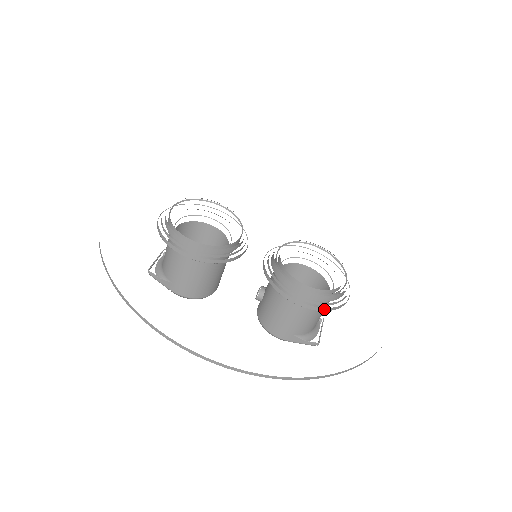
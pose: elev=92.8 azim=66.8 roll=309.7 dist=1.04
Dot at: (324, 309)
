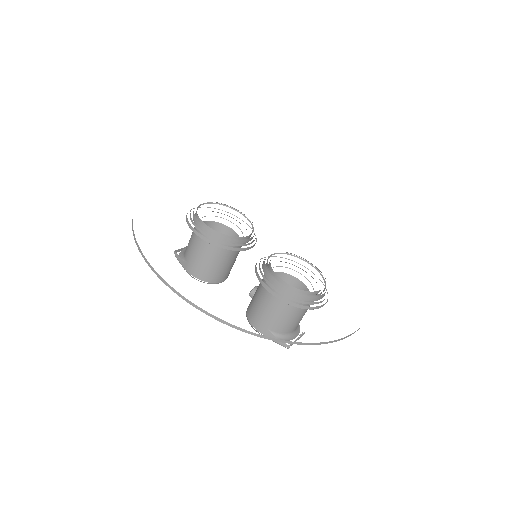
Dot at: (292, 303)
